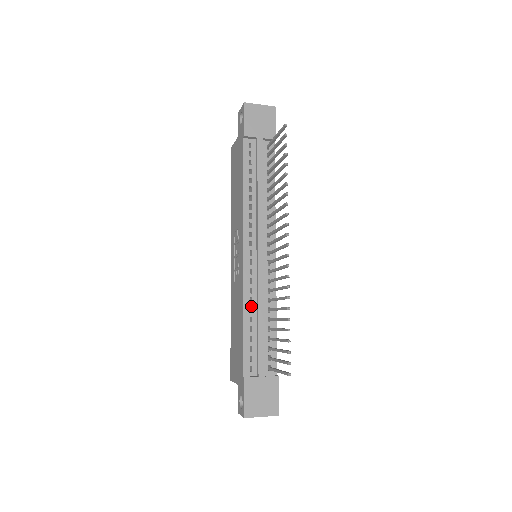
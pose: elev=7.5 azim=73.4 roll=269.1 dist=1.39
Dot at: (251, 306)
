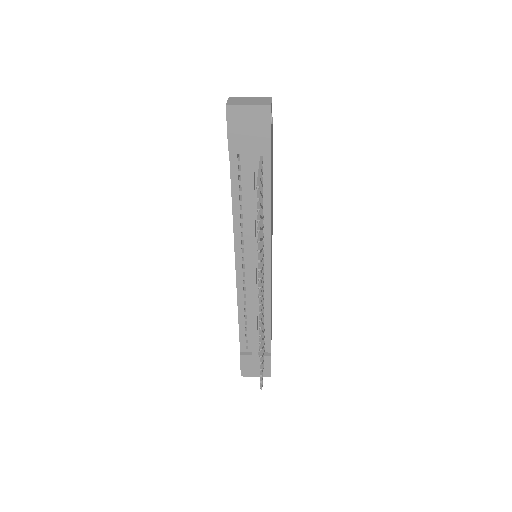
Dot at: (245, 307)
